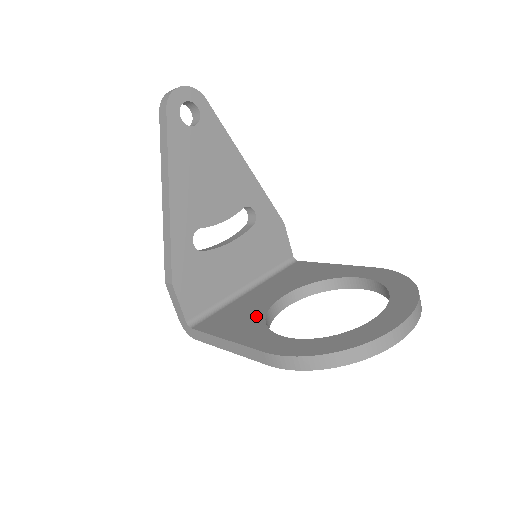
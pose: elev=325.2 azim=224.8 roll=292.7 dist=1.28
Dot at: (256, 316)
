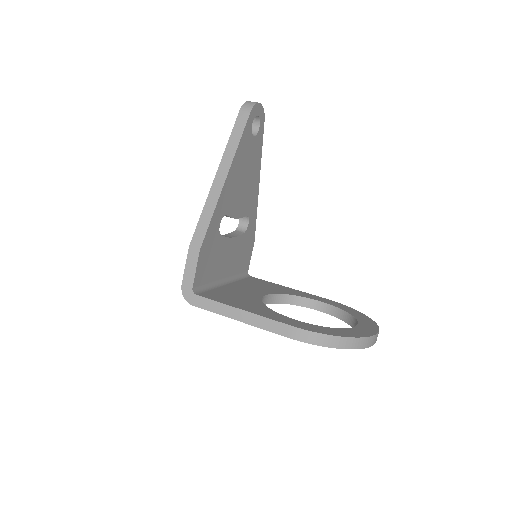
Dot at: (255, 302)
